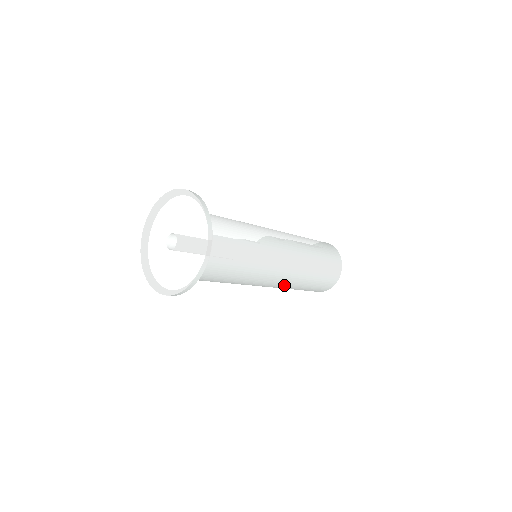
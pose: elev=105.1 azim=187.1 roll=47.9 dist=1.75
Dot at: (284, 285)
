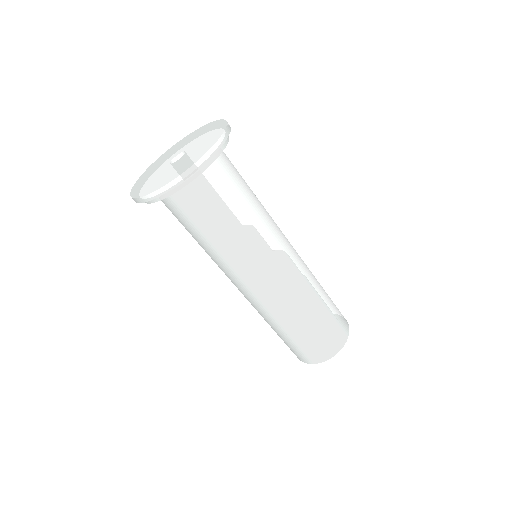
Dot at: (254, 306)
